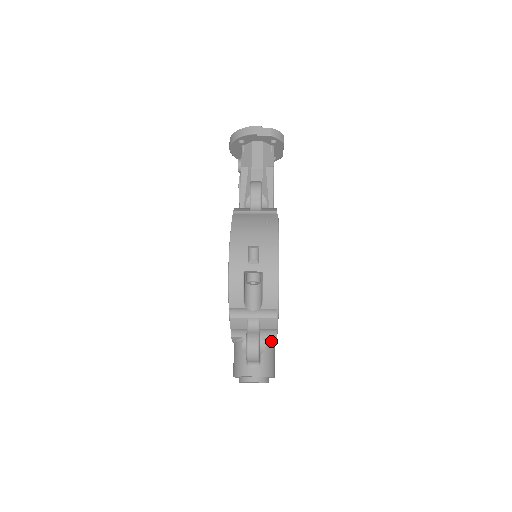
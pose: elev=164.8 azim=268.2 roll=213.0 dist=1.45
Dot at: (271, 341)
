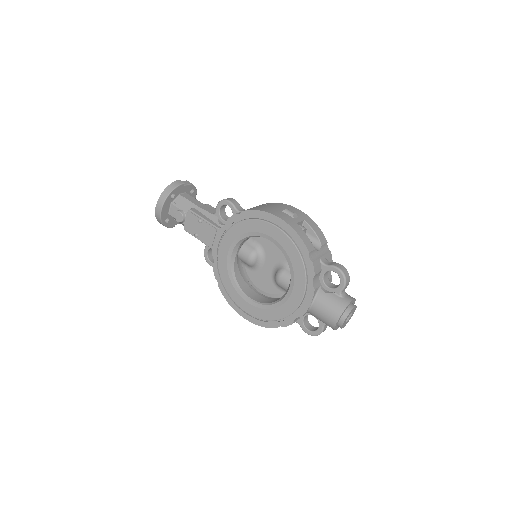
Dot at: occluded
